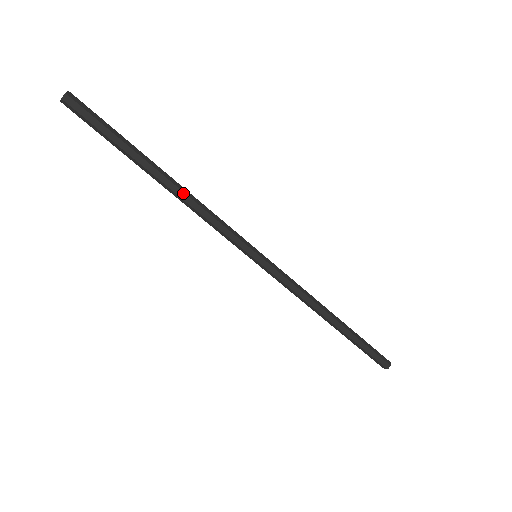
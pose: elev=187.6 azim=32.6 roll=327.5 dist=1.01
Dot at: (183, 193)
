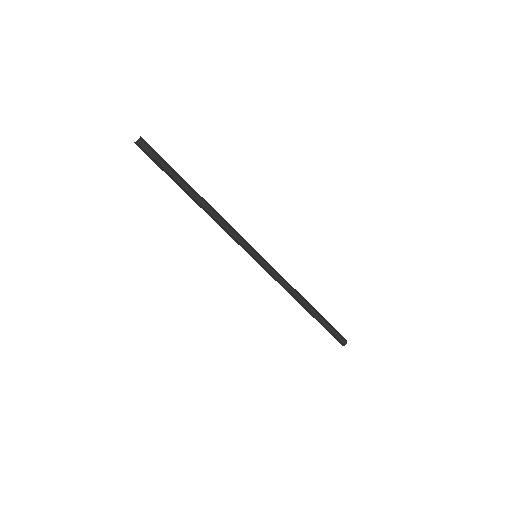
Dot at: (207, 211)
